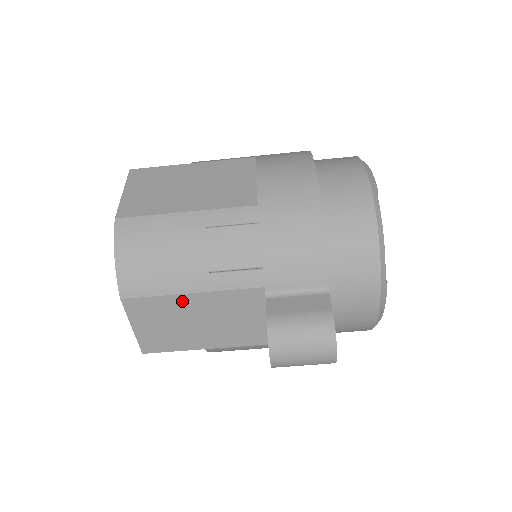
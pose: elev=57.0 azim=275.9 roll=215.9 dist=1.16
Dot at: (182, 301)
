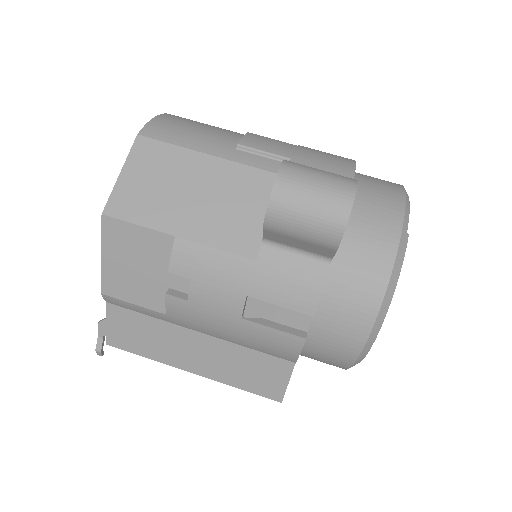
Dot at: (194, 160)
